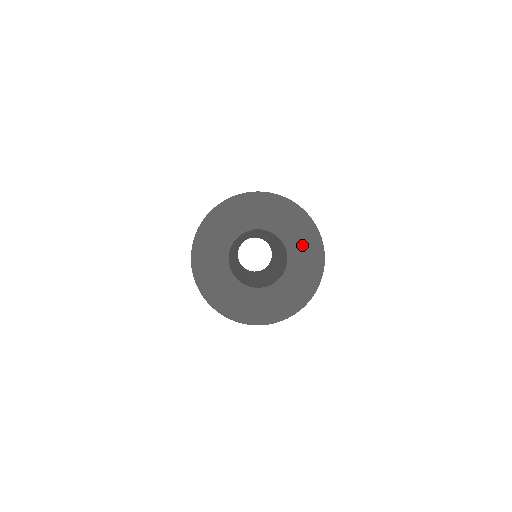
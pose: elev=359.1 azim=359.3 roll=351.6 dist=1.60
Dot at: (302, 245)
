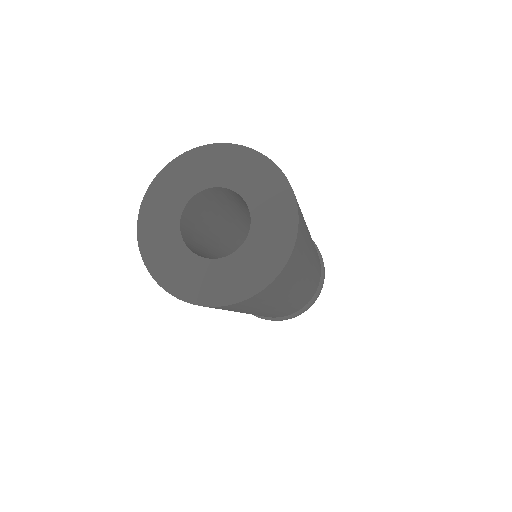
Dot at: (261, 188)
